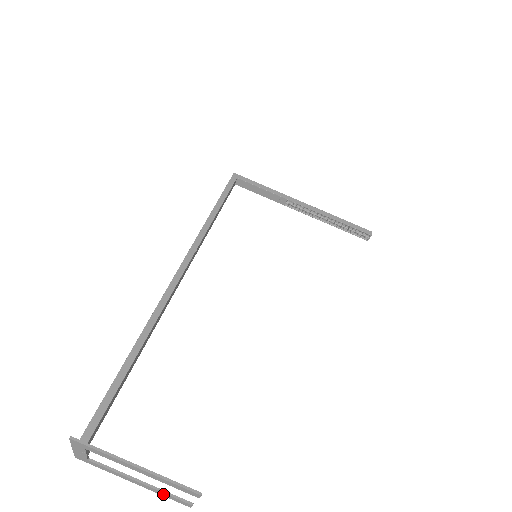
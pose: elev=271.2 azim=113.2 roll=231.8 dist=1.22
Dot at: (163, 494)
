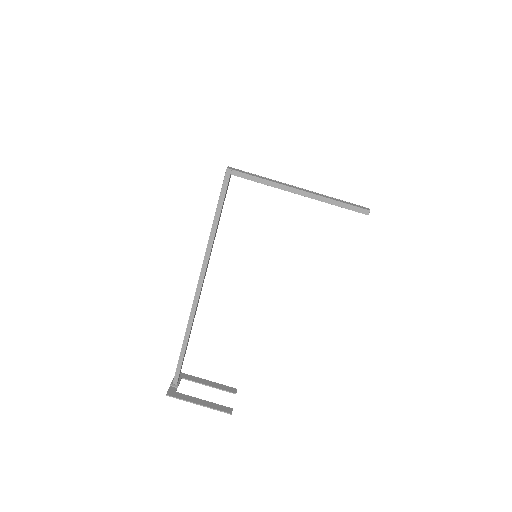
Dot at: (222, 388)
